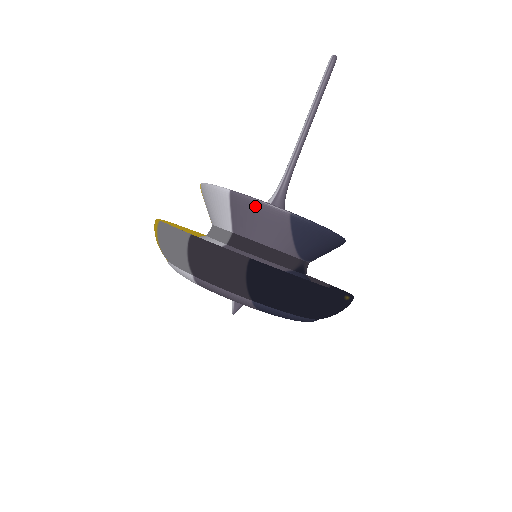
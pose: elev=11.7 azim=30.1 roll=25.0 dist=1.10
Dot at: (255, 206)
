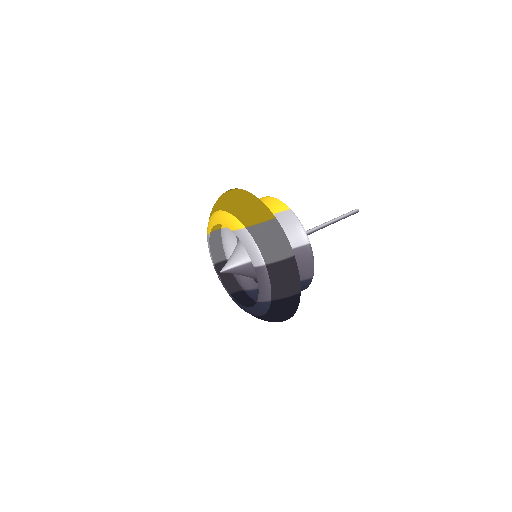
Dot at: (310, 262)
